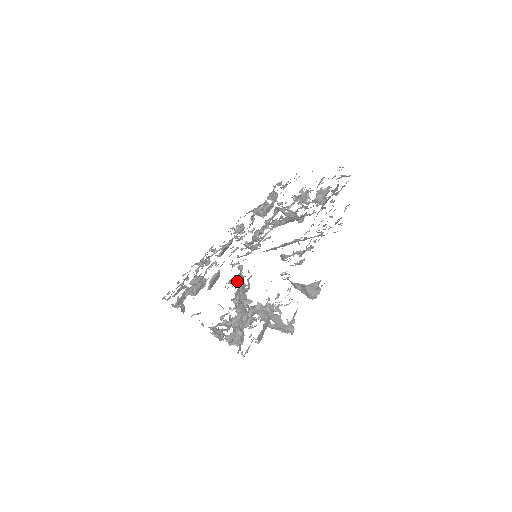
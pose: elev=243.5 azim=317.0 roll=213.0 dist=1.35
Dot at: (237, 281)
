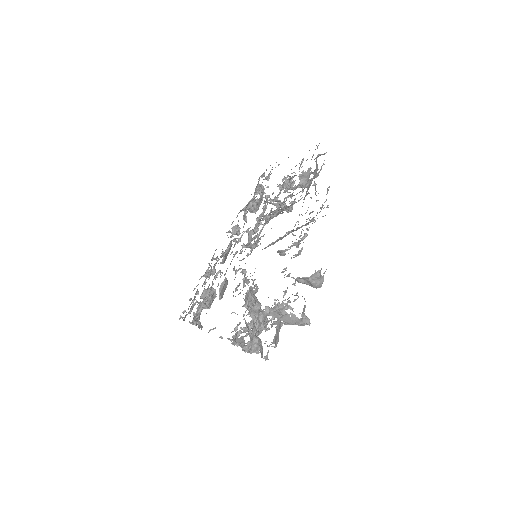
Dot at: (243, 286)
